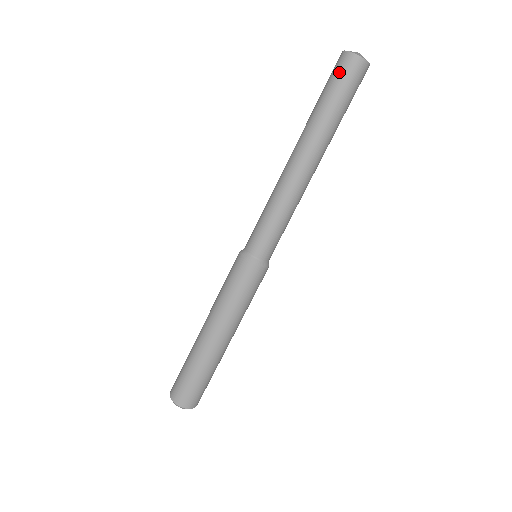
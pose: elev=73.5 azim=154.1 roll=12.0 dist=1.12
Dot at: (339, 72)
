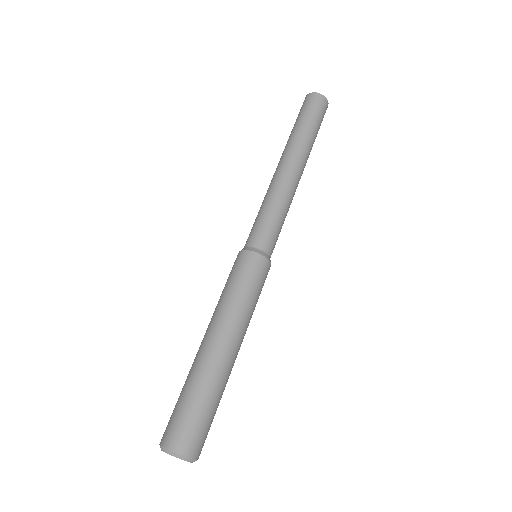
Dot at: (300, 110)
